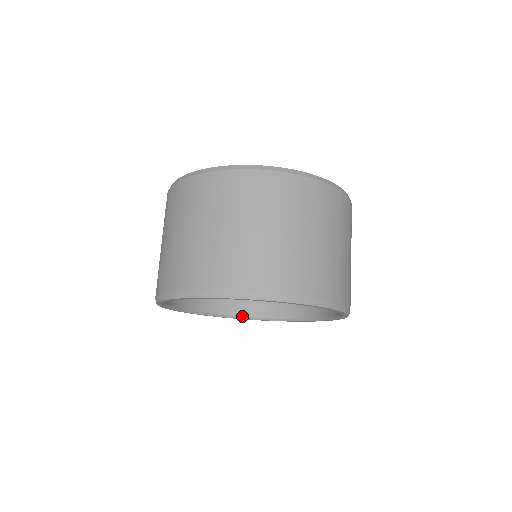
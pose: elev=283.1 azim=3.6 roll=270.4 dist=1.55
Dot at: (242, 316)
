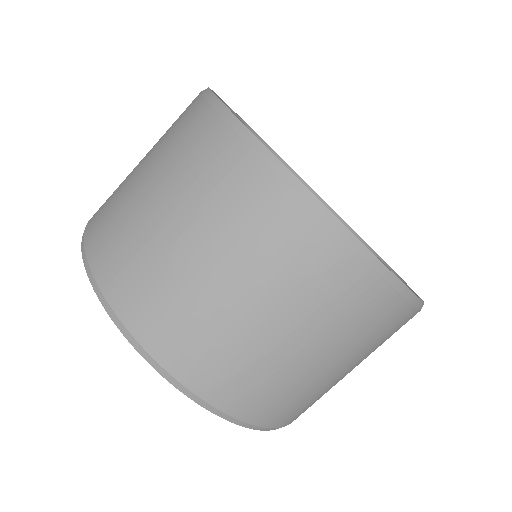
Dot at: occluded
